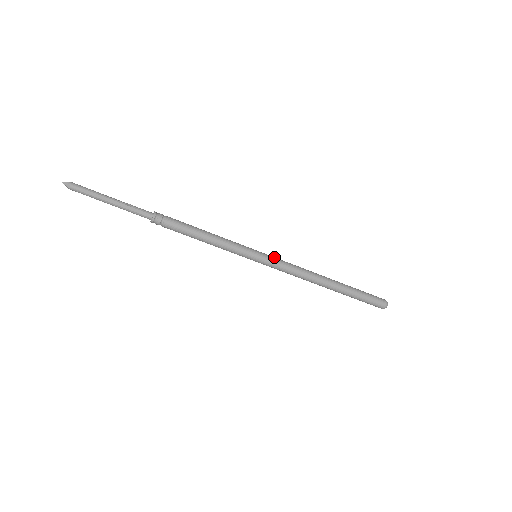
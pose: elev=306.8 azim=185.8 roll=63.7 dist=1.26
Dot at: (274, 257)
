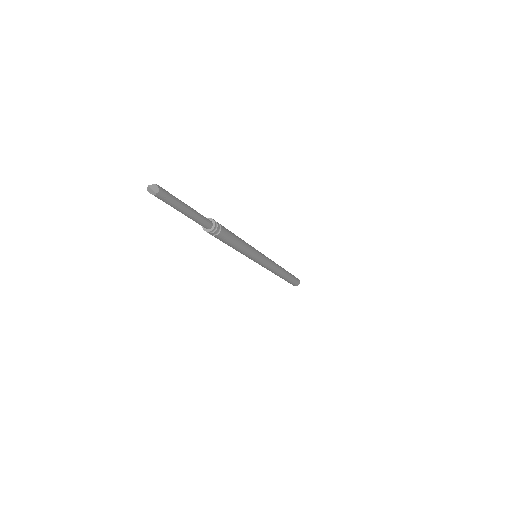
Dot at: (264, 255)
